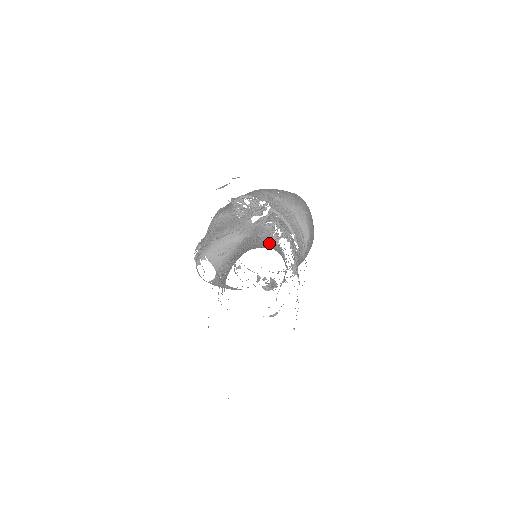
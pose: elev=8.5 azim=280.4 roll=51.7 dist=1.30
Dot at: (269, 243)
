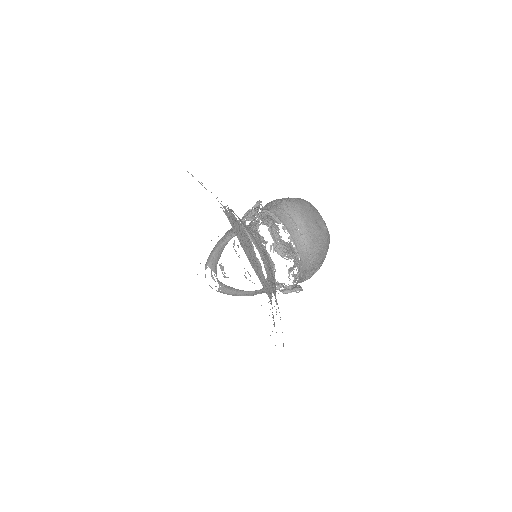
Dot at: occluded
